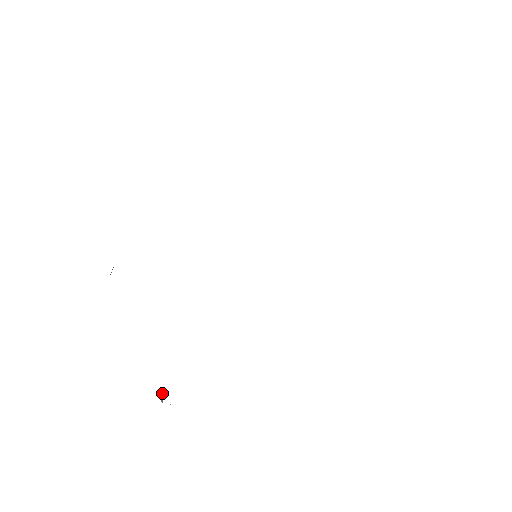
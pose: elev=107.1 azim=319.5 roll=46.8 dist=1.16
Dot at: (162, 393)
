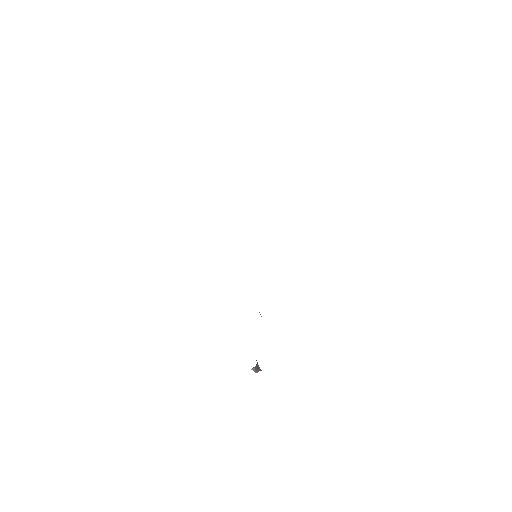
Dot at: (257, 371)
